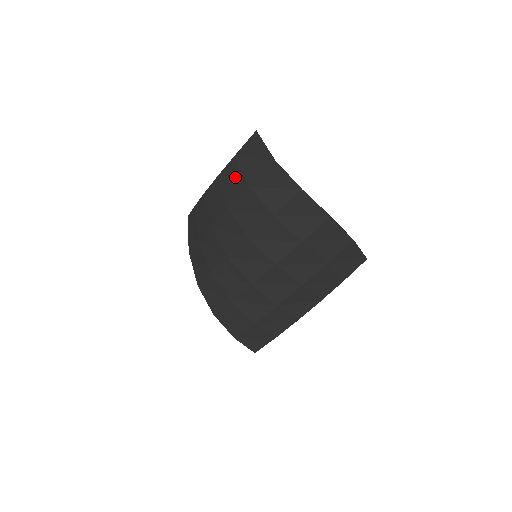
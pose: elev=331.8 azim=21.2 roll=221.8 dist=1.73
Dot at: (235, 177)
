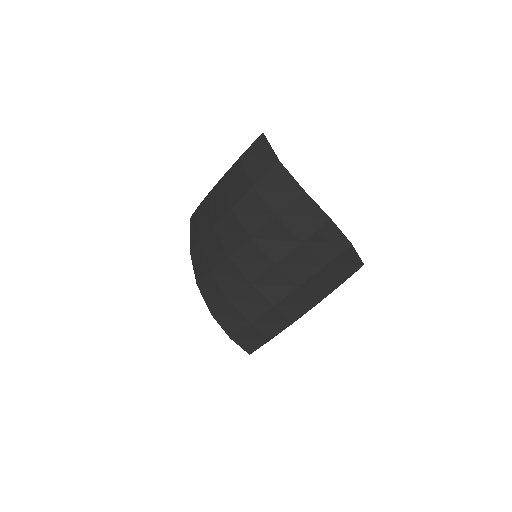
Dot at: (240, 177)
